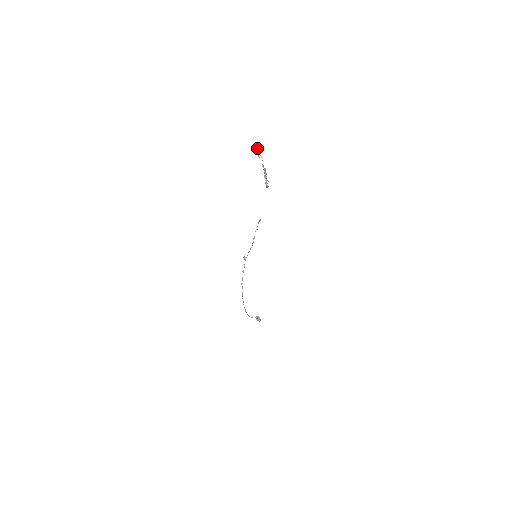
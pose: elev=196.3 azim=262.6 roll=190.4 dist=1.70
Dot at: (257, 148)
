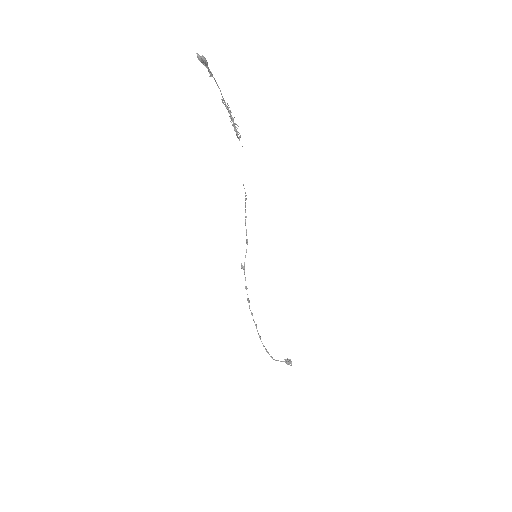
Dot at: (203, 57)
